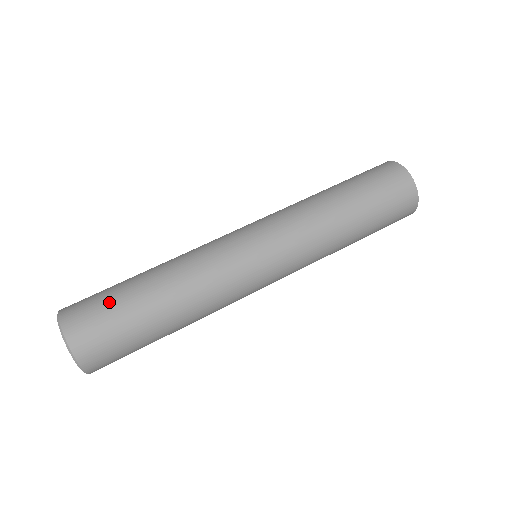
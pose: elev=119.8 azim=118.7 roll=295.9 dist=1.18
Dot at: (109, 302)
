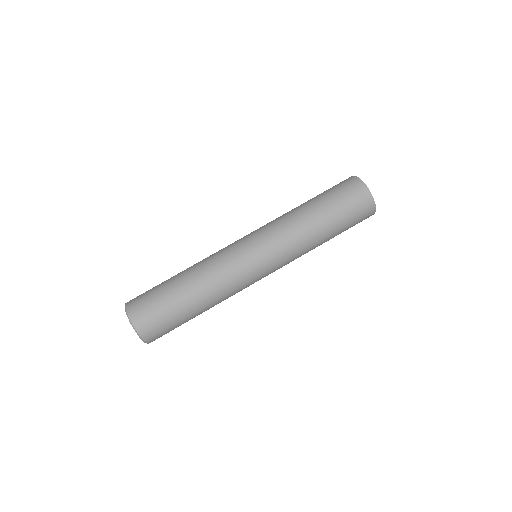
Dot at: (156, 294)
